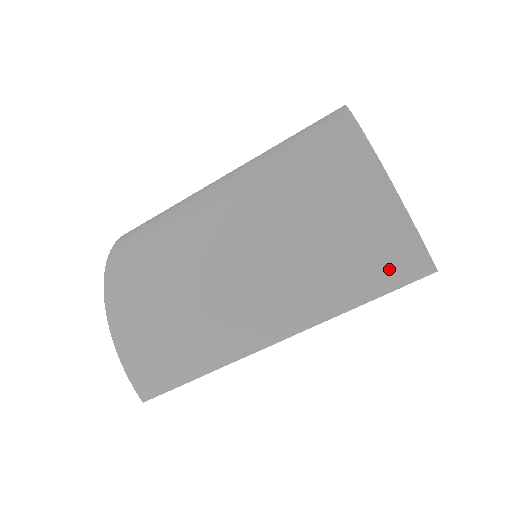
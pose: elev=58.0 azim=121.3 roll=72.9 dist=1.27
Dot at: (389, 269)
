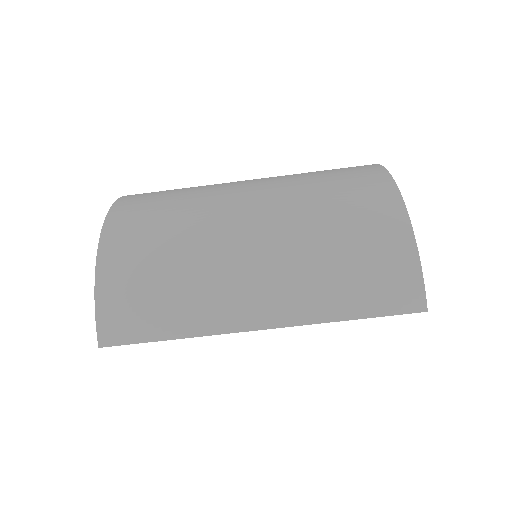
Dot at: (388, 295)
